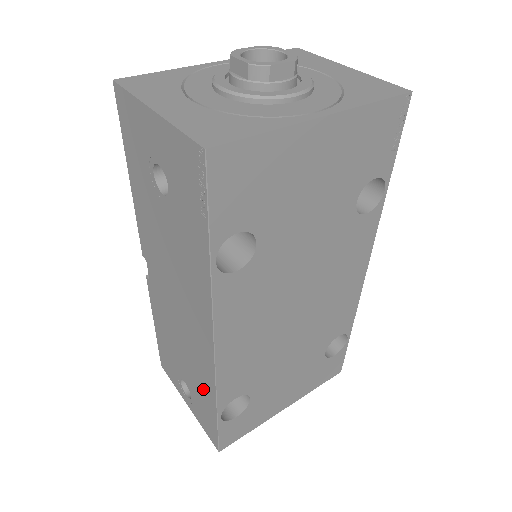
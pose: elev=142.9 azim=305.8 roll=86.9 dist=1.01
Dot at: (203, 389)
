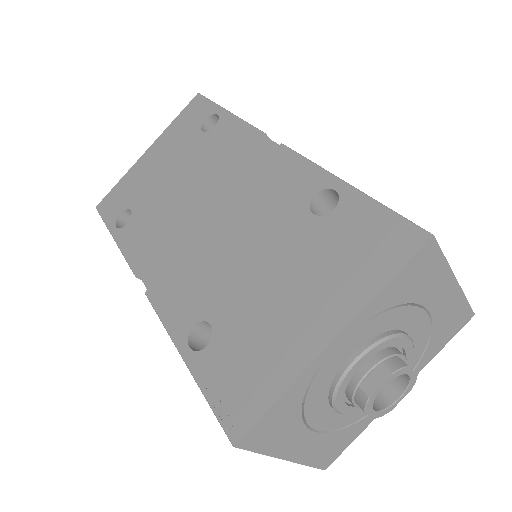
Dot at: occluded
